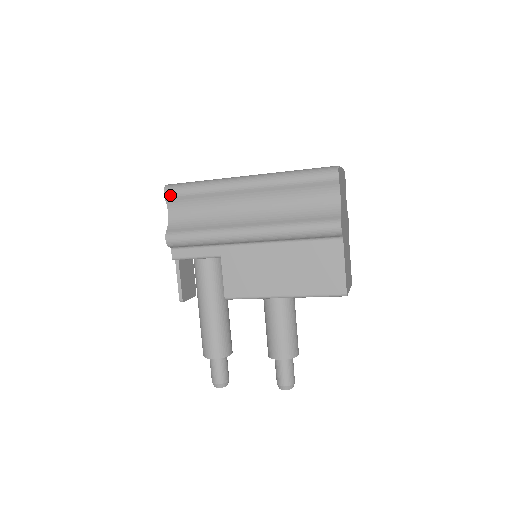
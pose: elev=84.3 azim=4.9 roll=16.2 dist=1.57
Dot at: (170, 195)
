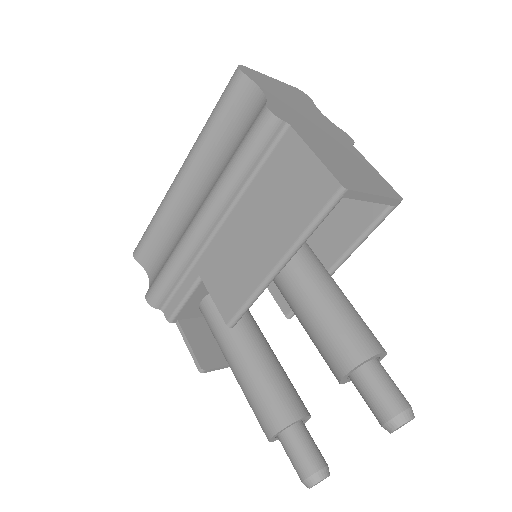
Dot at: (138, 253)
